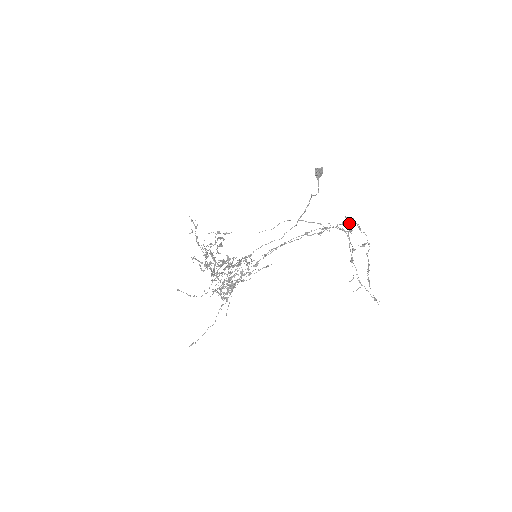
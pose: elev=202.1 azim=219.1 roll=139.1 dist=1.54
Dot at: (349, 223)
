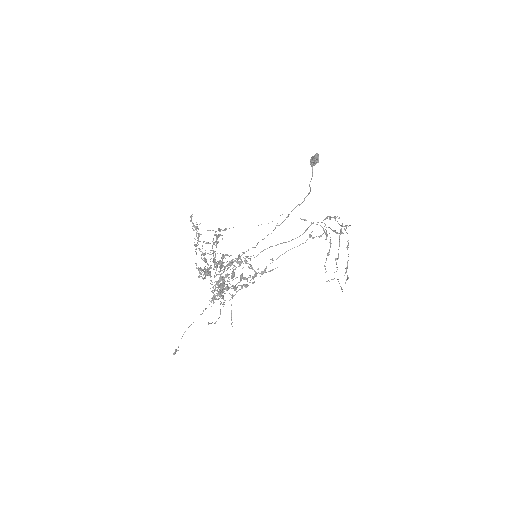
Dot at: occluded
